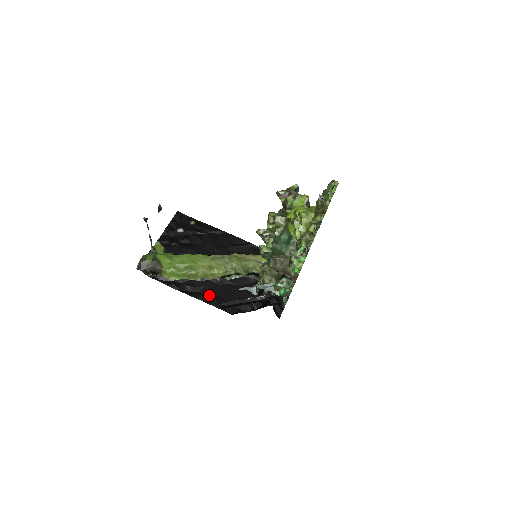
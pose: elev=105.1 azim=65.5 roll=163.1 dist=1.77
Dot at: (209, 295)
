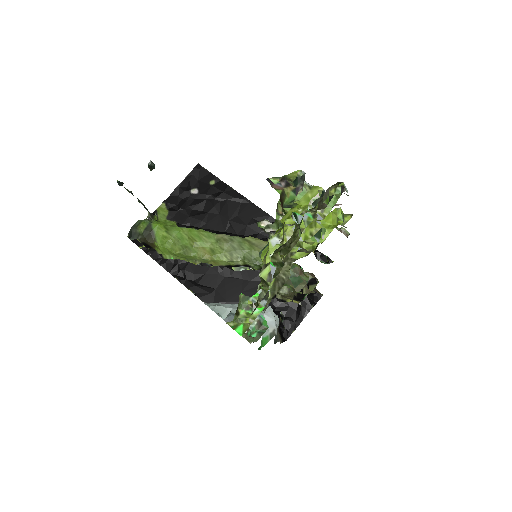
Dot at: (205, 287)
